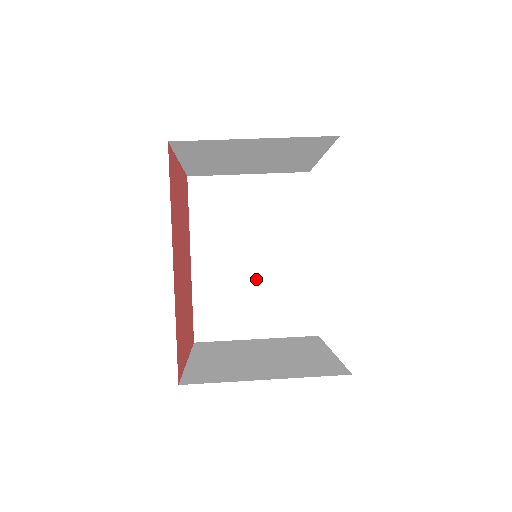
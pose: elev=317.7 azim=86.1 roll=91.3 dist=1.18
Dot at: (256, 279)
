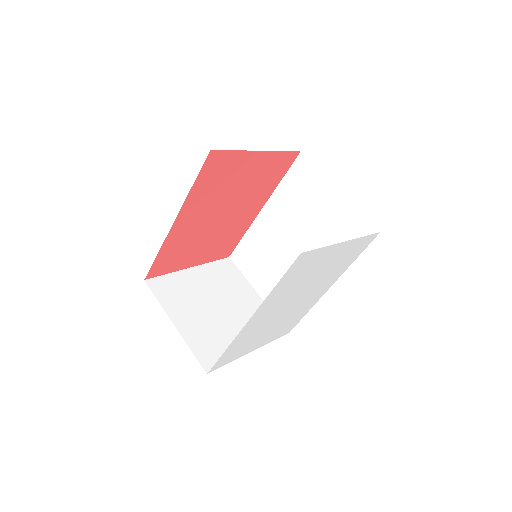
Dot at: (285, 262)
